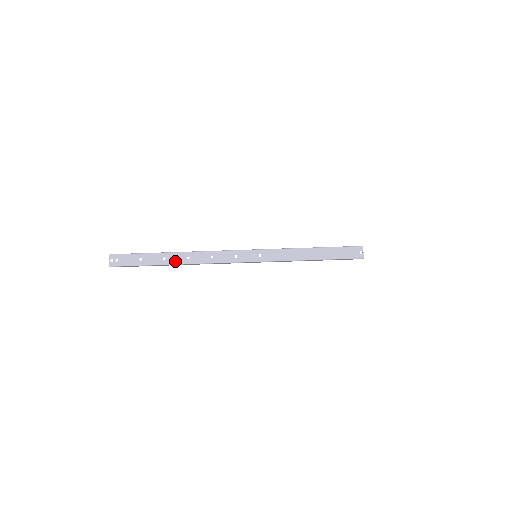
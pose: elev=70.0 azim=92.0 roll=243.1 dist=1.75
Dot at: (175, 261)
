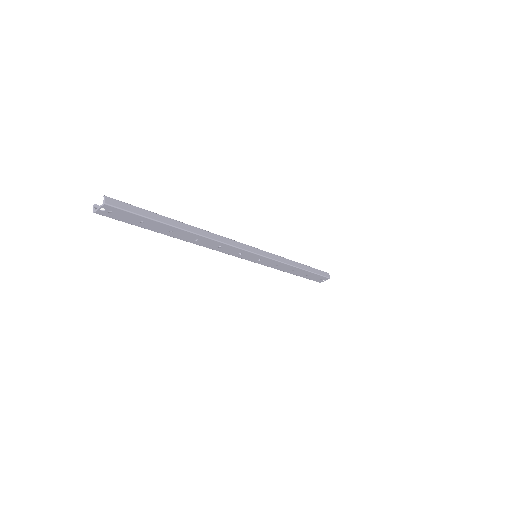
Dot at: (180, 237)
